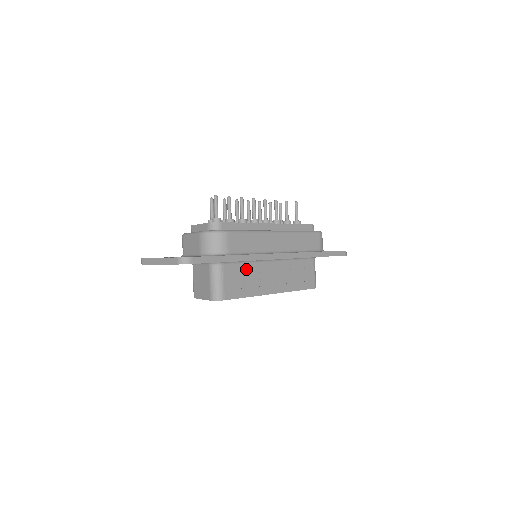
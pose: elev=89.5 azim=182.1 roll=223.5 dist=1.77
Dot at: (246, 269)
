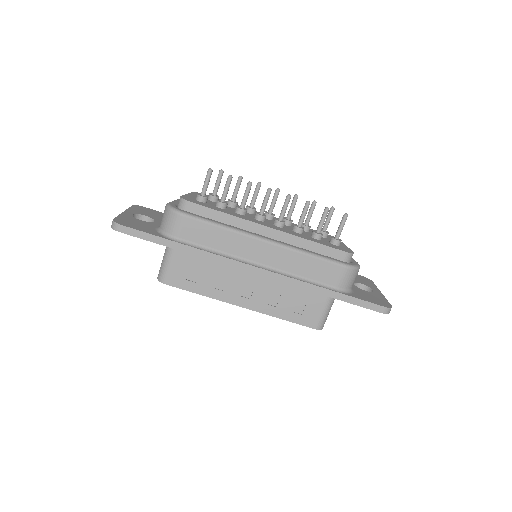
Dot at: (209, 264)
